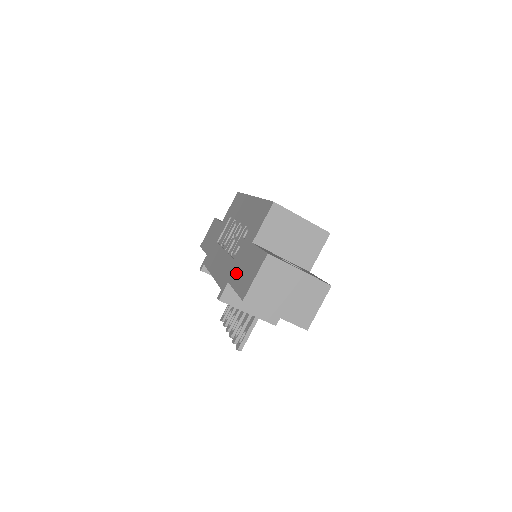
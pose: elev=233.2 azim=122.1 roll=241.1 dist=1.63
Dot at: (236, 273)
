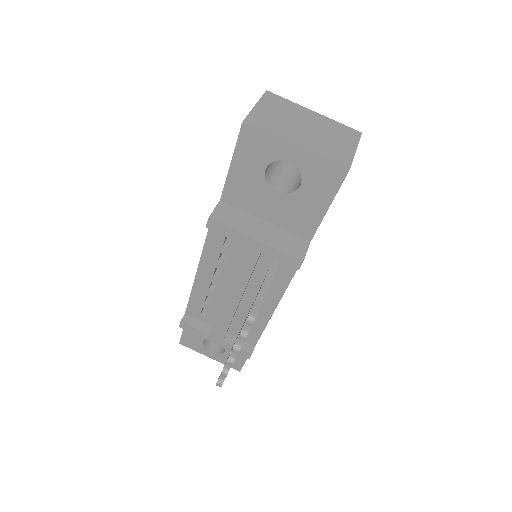
Dot at: occluded
